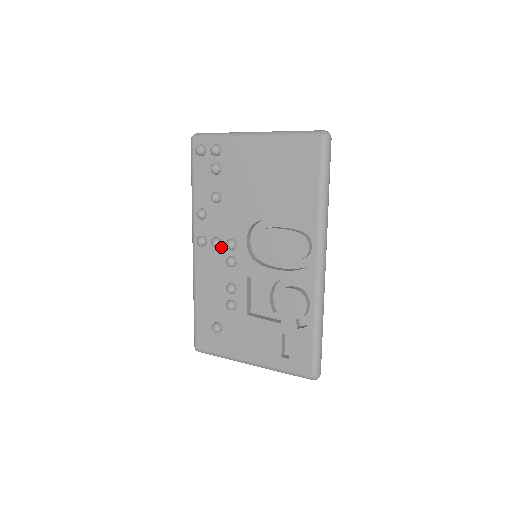
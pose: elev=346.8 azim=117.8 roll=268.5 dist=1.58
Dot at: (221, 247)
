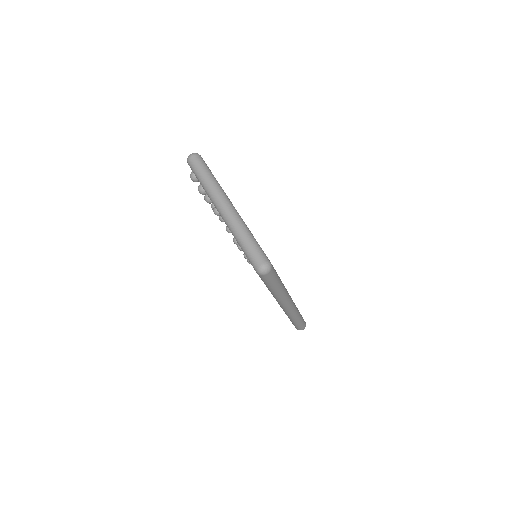
Dot at: occluded
